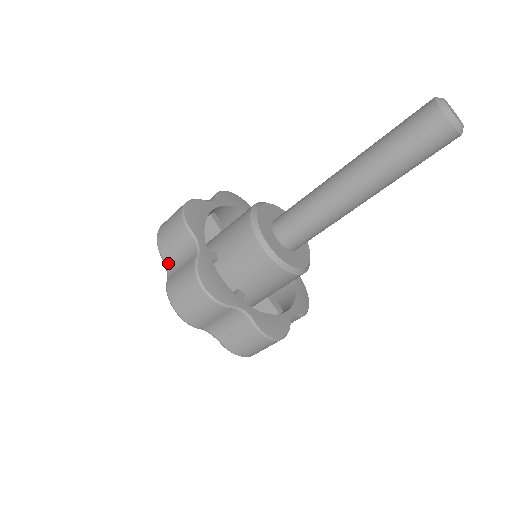
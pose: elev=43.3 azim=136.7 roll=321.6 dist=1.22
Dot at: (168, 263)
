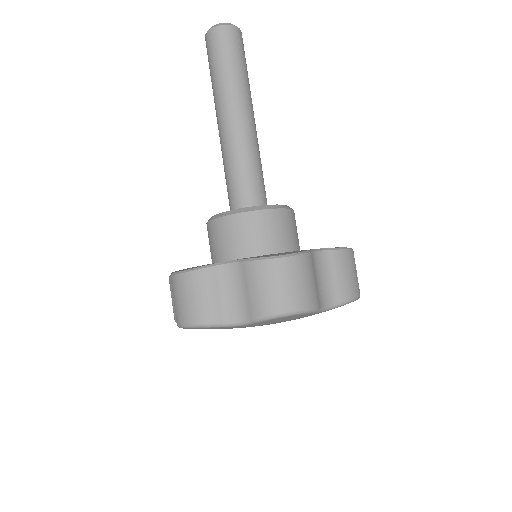
Dot at: (230, 317)
